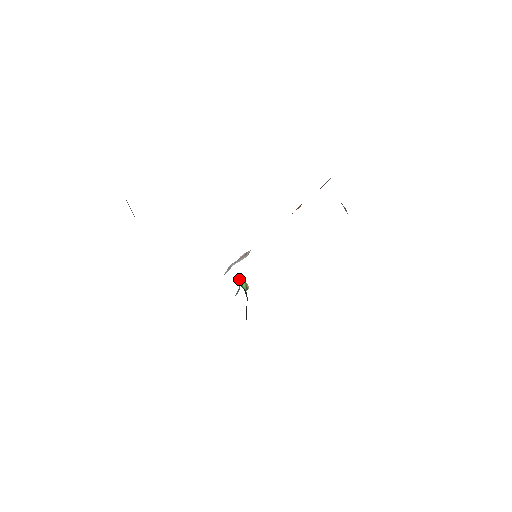
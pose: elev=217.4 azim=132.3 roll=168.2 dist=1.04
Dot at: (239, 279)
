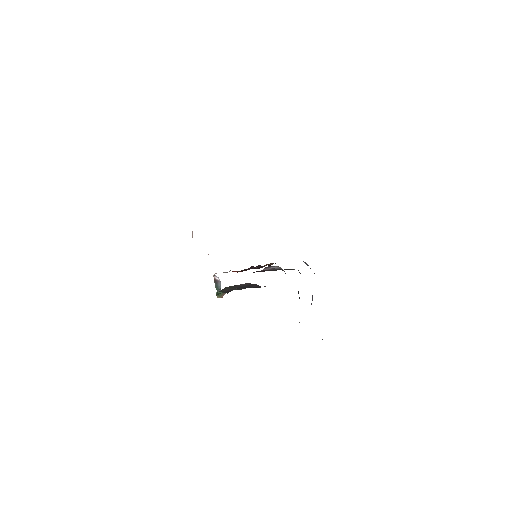
Dot at: occluded
